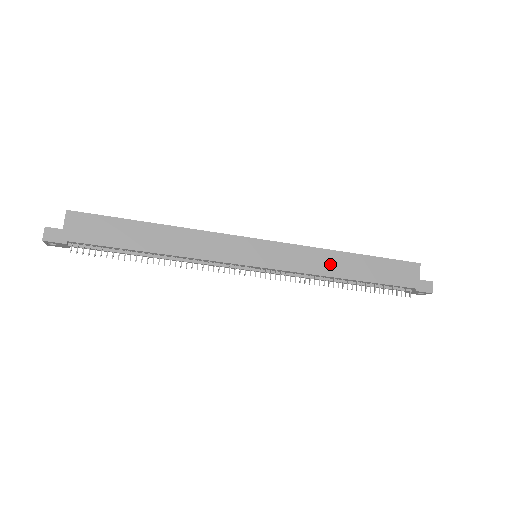
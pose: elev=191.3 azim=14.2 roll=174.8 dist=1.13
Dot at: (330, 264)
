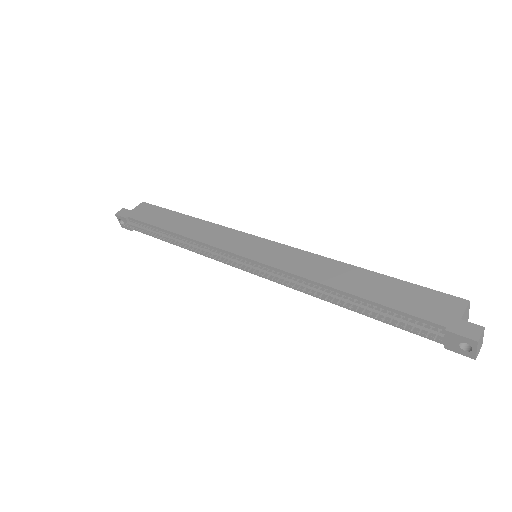
Dot at: (327, 272)
